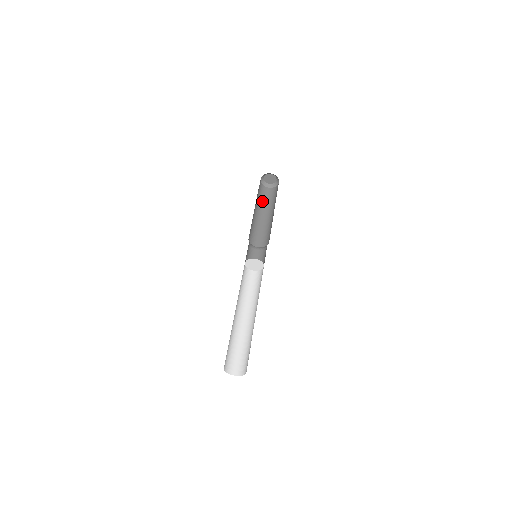
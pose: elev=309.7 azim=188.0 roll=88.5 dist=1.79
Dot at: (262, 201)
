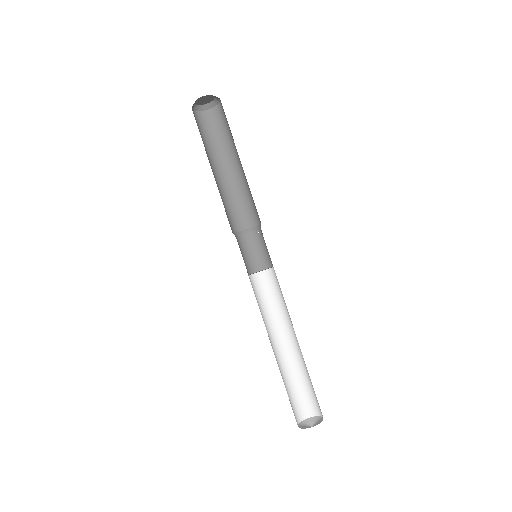
Dot at: (210, 144)
